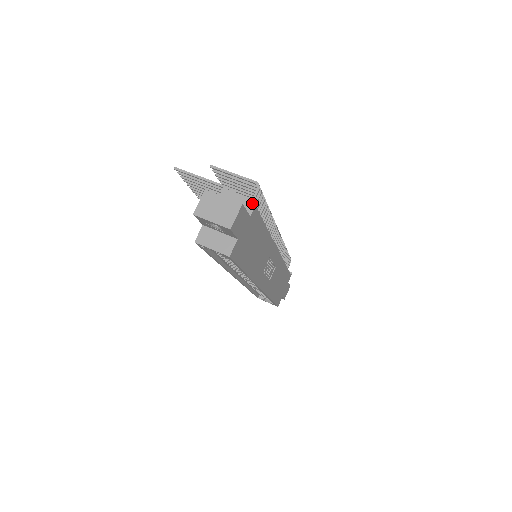
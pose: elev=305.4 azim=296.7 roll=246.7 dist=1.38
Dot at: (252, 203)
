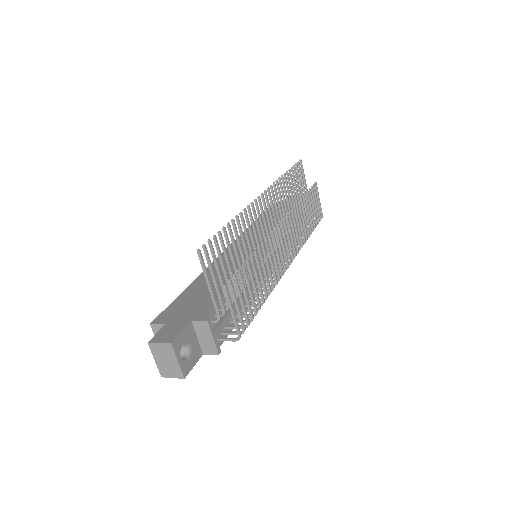
Dot at: (214, 351)
